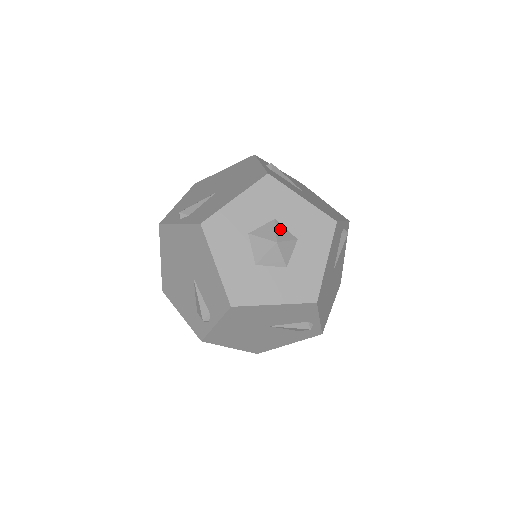
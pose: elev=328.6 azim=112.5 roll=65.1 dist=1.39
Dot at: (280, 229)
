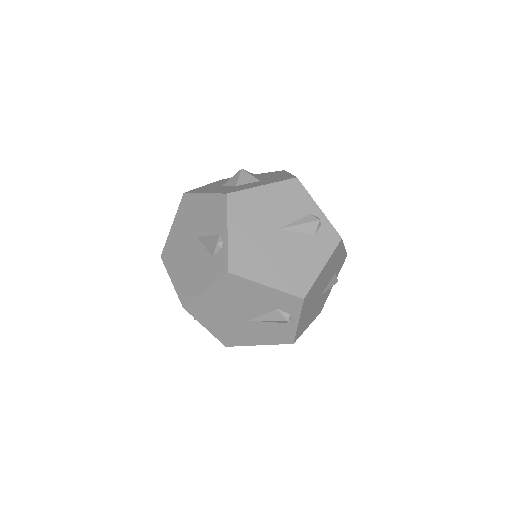
Dot at: (256, 176)
